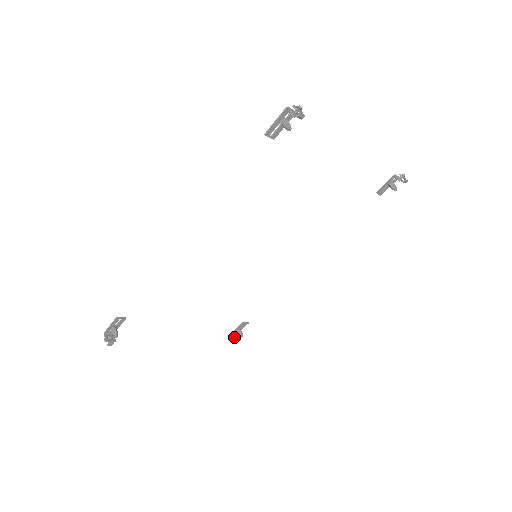
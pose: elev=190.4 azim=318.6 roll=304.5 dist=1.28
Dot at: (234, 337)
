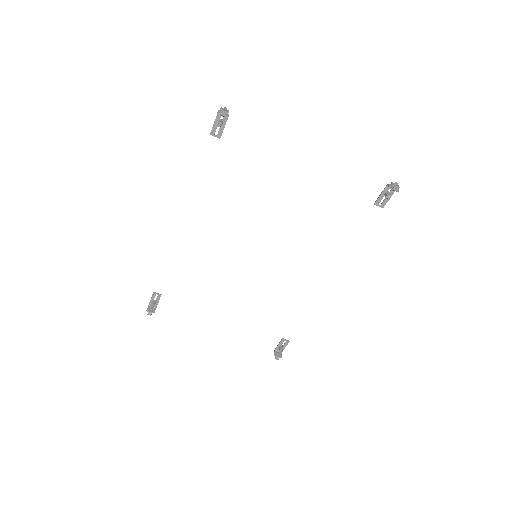
Dot at: (276, 353)
